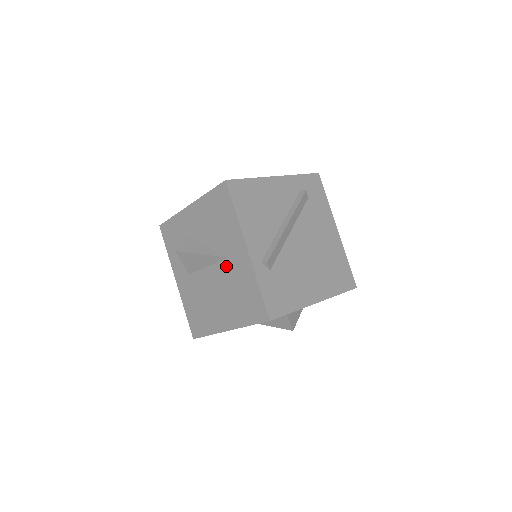
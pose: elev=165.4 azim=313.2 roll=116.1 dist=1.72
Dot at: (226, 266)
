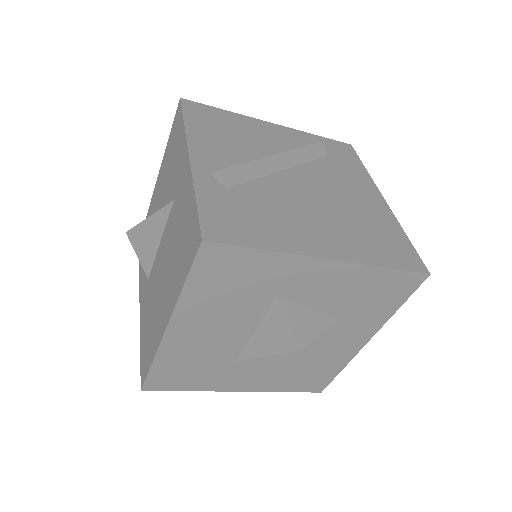
Dot at: (172, 214)
